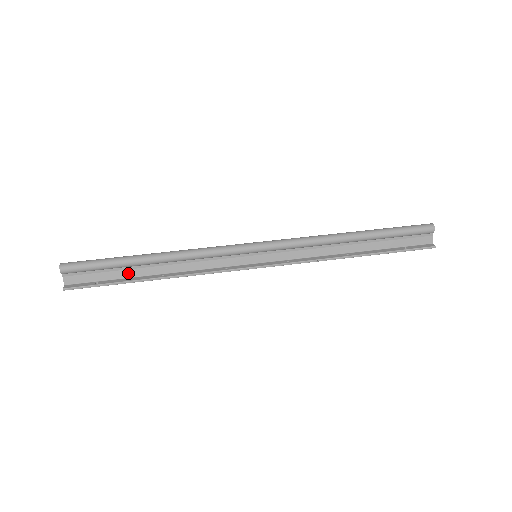
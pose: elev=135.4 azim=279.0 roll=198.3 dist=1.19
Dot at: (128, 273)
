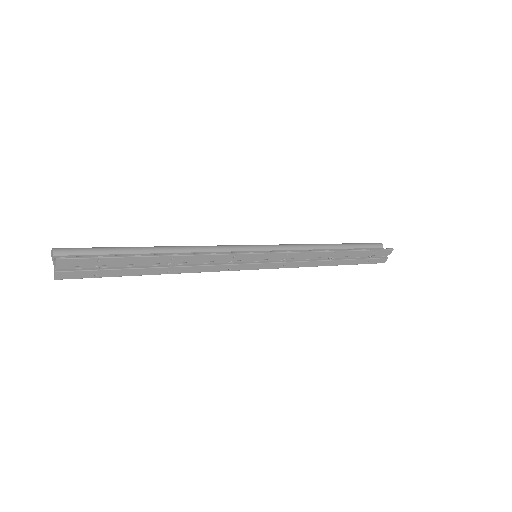
Dot at: occluded
